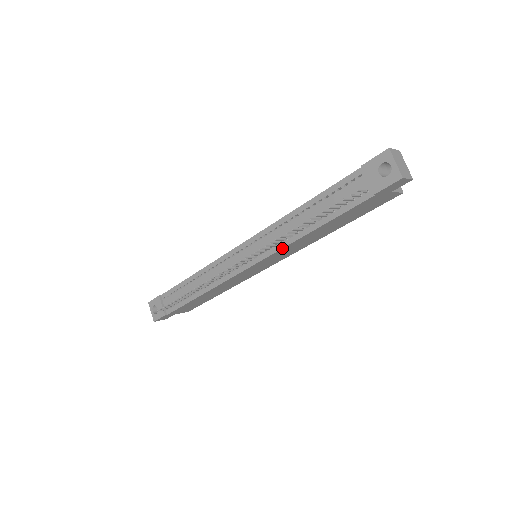
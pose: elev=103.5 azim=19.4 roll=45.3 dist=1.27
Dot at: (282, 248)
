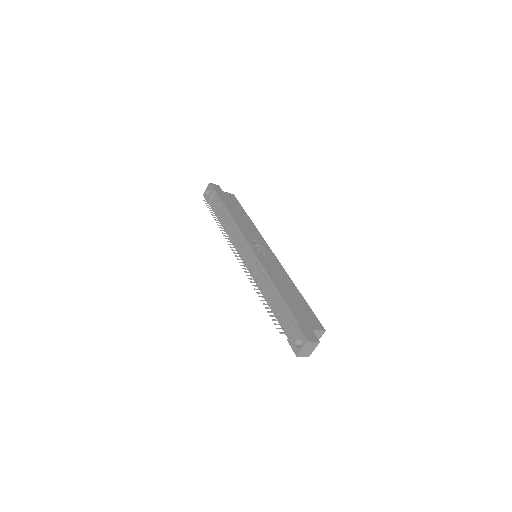
Dot at: occluded
